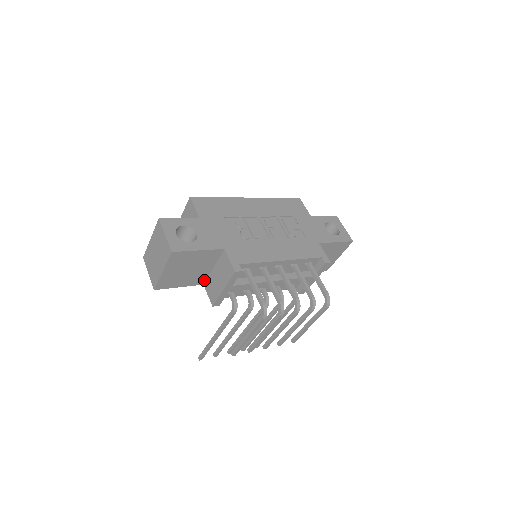
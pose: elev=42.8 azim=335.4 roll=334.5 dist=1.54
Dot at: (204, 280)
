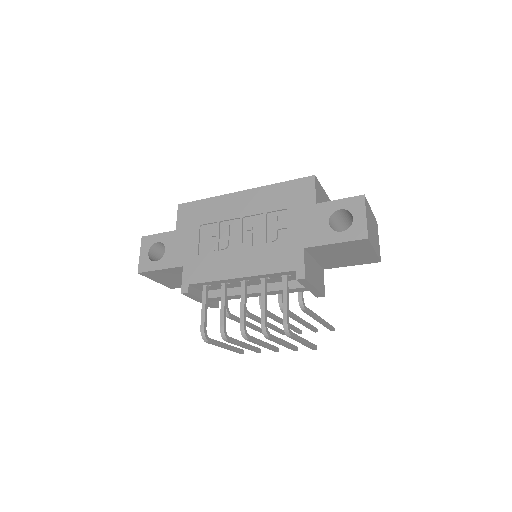
Dot at: occluded
